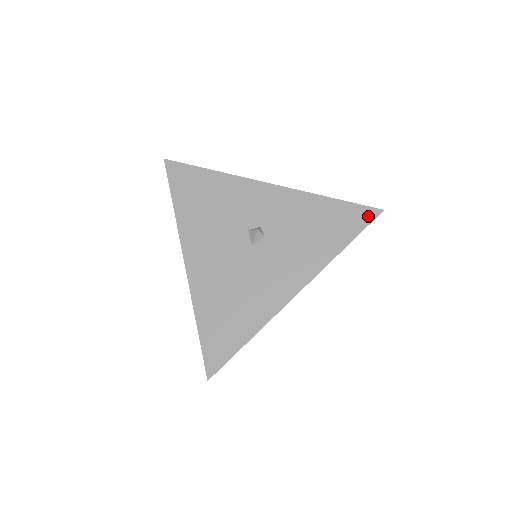
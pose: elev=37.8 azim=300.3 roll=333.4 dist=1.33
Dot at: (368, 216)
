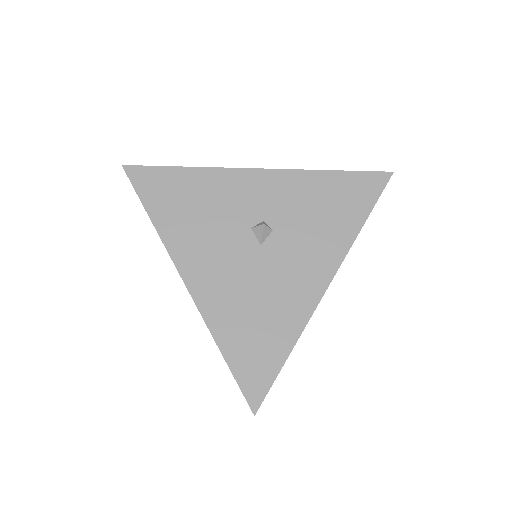
Dot at: (379, 182)
